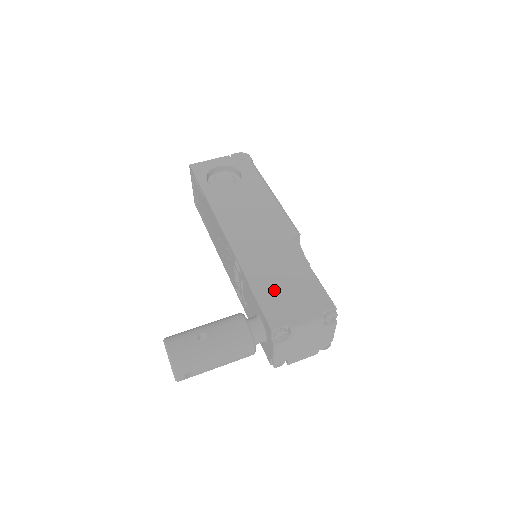
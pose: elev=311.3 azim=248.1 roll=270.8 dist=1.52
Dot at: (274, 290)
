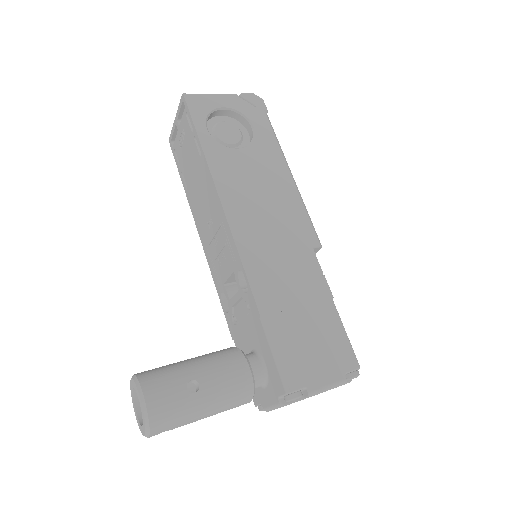
Dot at: (291, 331)
